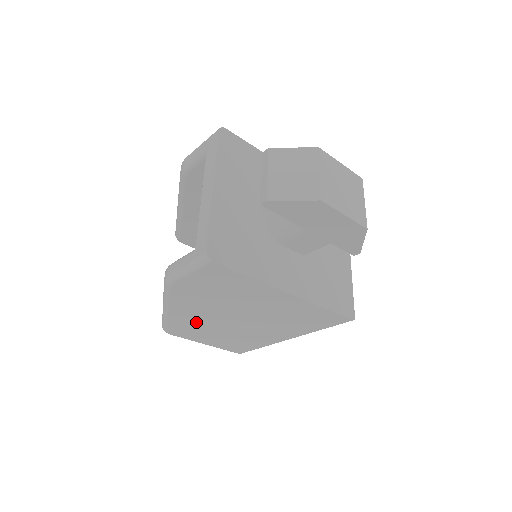
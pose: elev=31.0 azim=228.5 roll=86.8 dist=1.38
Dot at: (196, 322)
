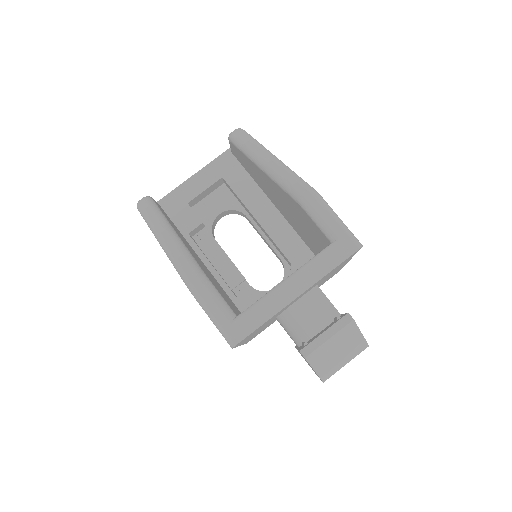
Dot at: occluded
